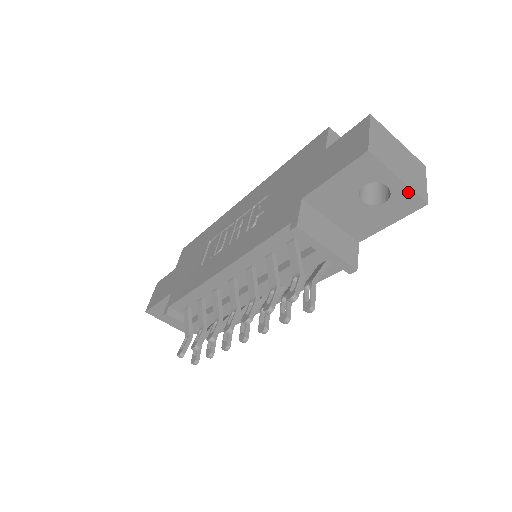
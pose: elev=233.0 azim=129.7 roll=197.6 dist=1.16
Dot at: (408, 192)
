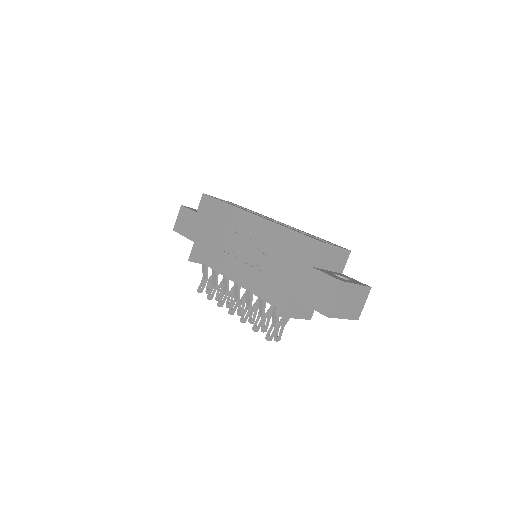
Dot at: (348, 318)
